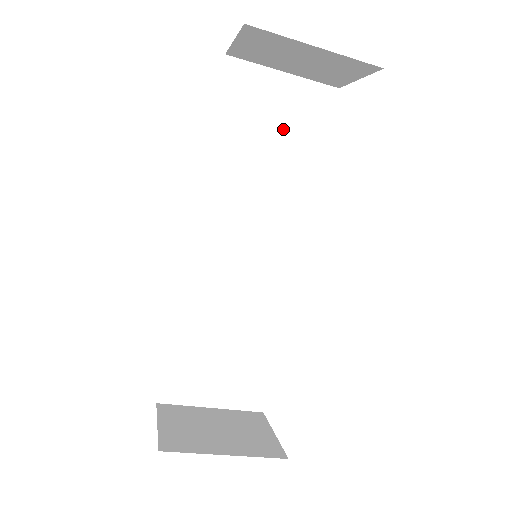
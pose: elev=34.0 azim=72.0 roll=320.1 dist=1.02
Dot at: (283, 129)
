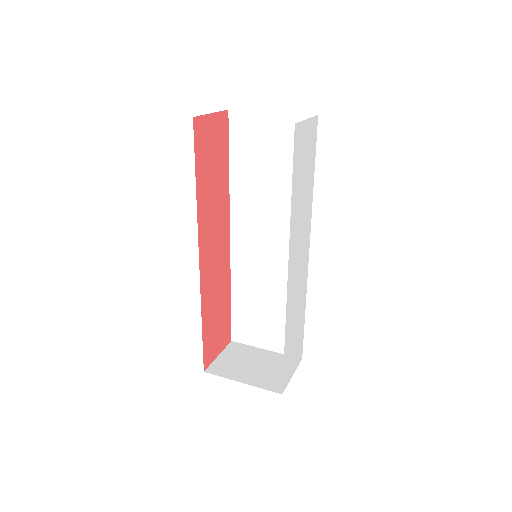
Dot at: (279, 155)
